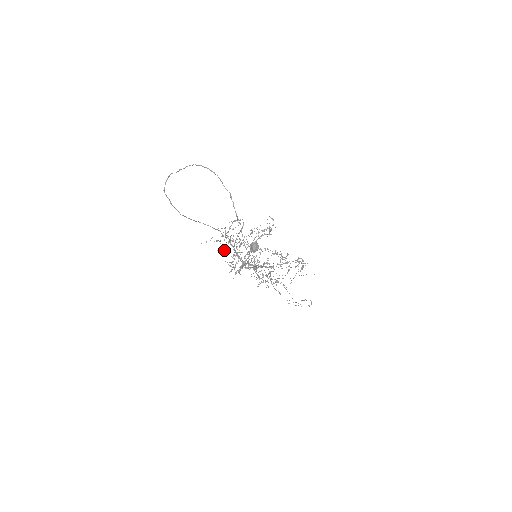
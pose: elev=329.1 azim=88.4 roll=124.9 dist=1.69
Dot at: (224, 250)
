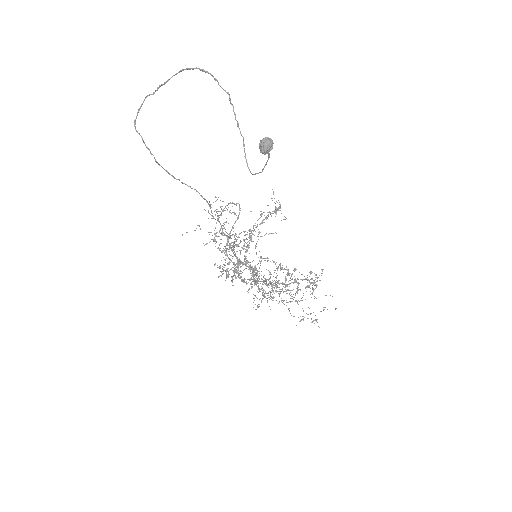
Dot at: (213, 240)
